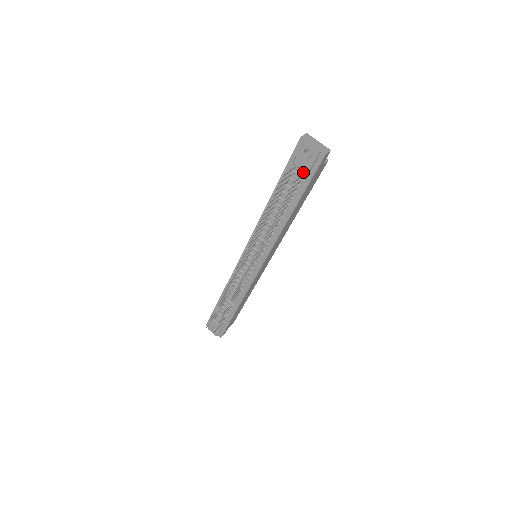
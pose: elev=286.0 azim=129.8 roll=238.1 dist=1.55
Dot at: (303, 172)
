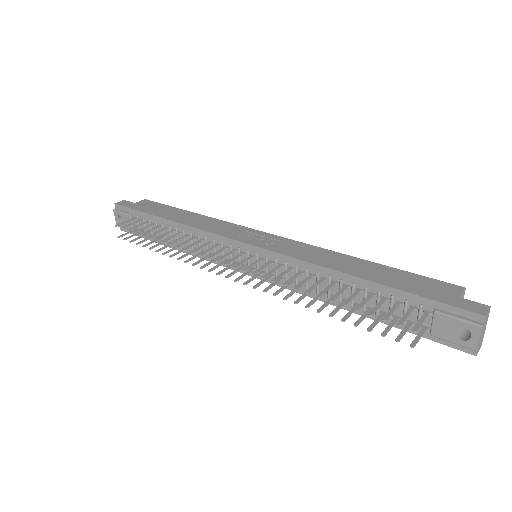
Dot at: (428, 324)
